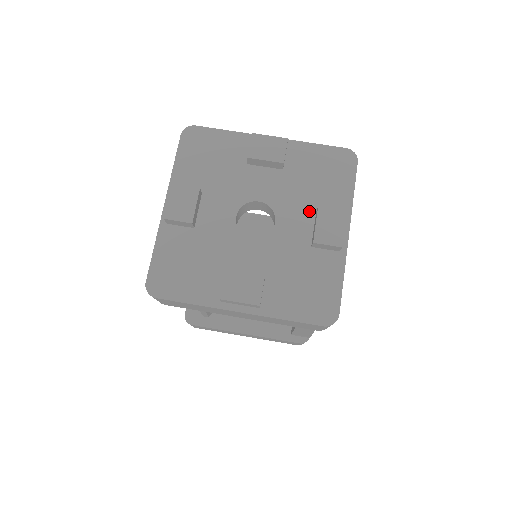
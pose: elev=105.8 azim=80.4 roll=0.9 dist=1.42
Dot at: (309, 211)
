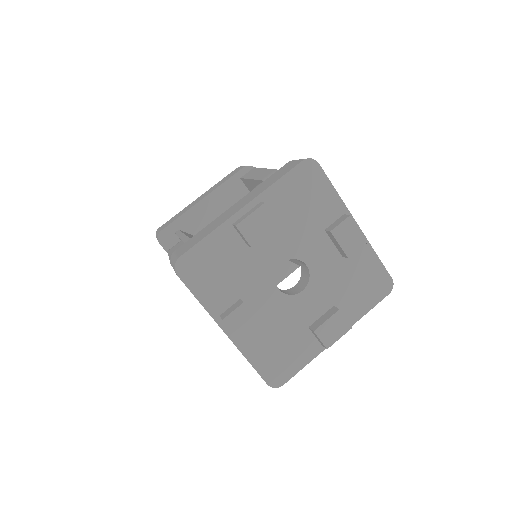
Dot at: (320, 235)
